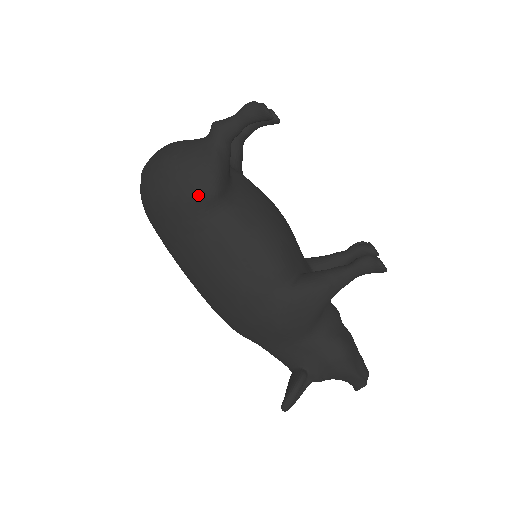
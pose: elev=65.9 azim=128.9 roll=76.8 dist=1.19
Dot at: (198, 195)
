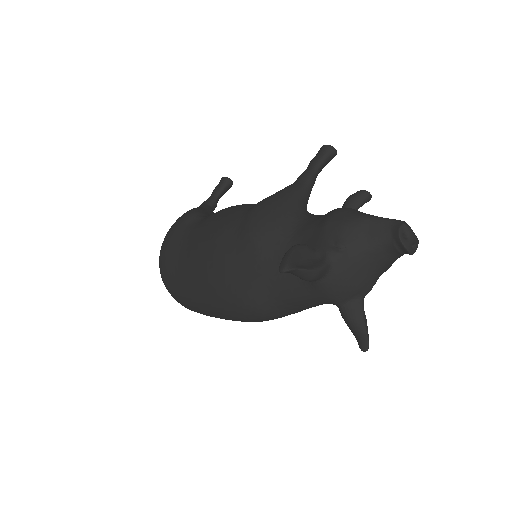
Dot at: (182, 220)
